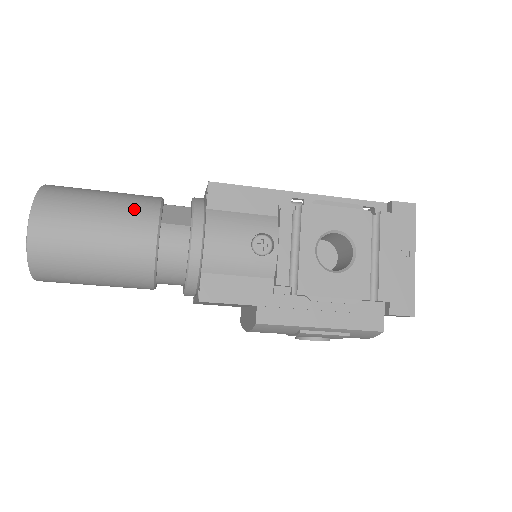
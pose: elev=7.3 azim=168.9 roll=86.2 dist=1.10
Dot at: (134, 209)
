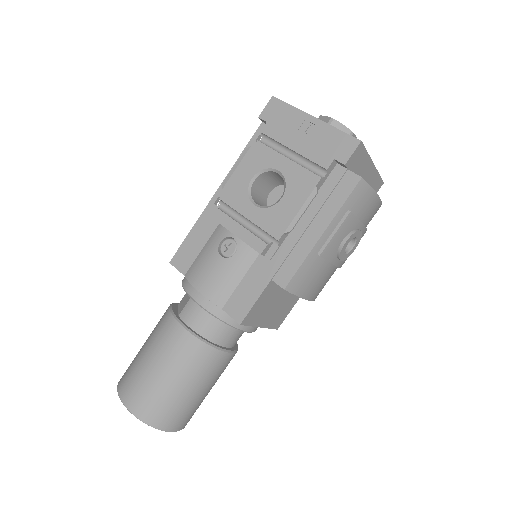
Dot at: (159, 329)
